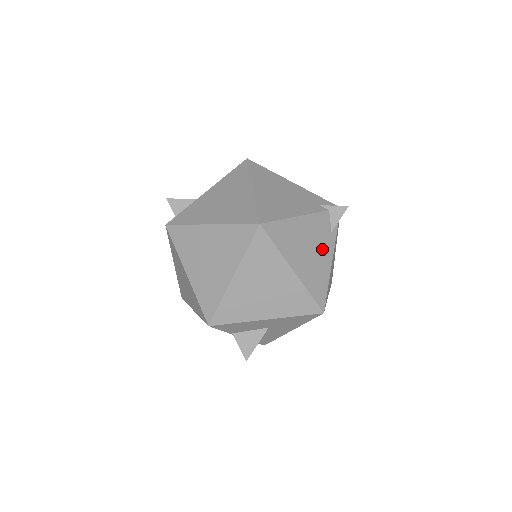
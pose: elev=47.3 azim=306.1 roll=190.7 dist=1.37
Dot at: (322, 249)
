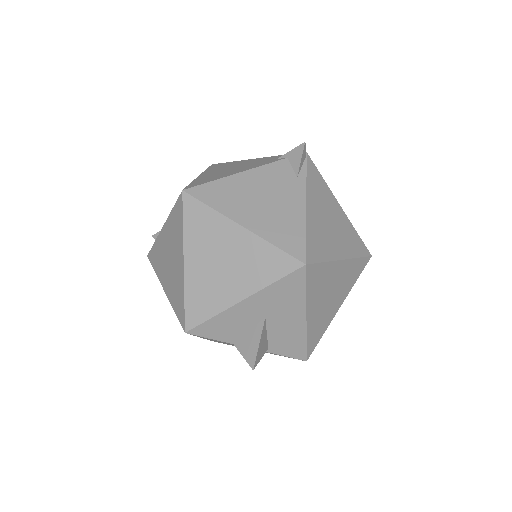
Dot at: (285, 197)
